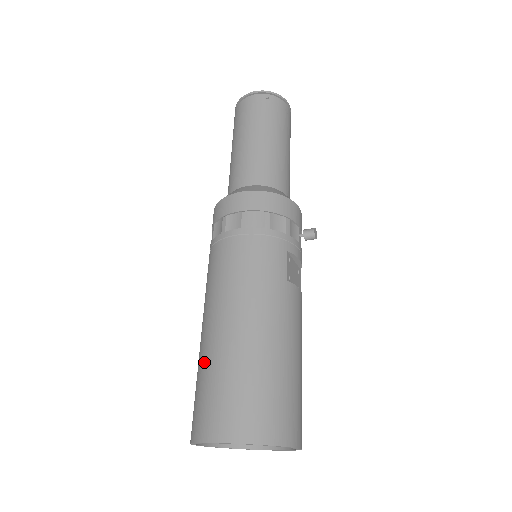
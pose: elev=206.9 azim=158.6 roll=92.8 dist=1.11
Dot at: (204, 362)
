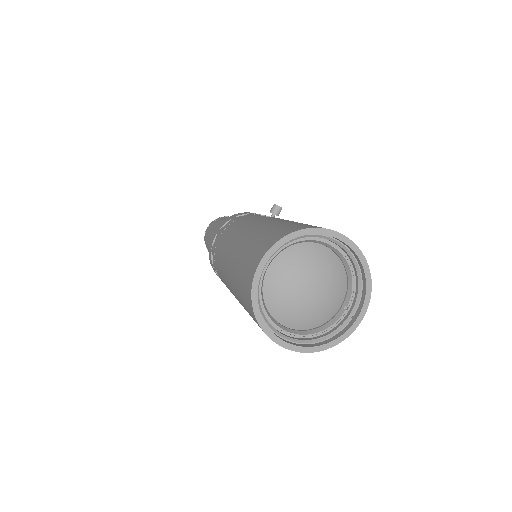
Dot at: (234, 282)
